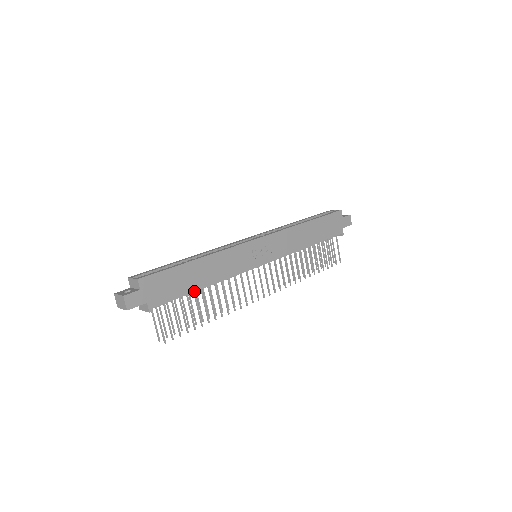
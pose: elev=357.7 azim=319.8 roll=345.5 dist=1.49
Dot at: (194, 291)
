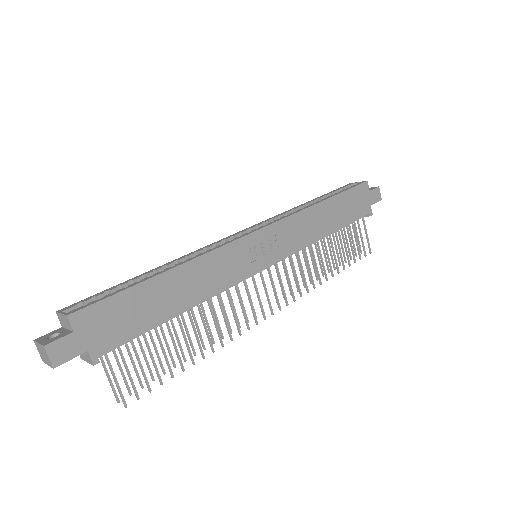
Dot at: (165, 321)
